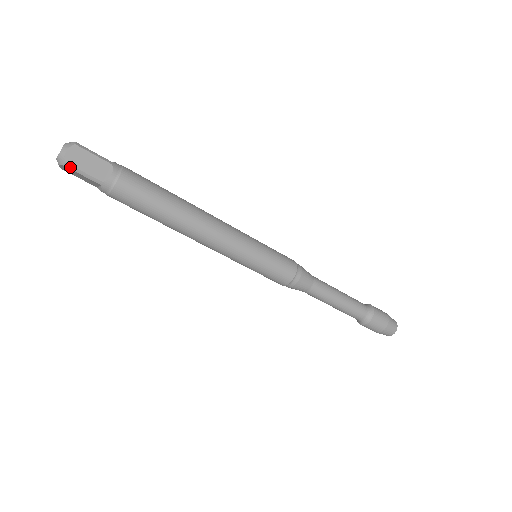
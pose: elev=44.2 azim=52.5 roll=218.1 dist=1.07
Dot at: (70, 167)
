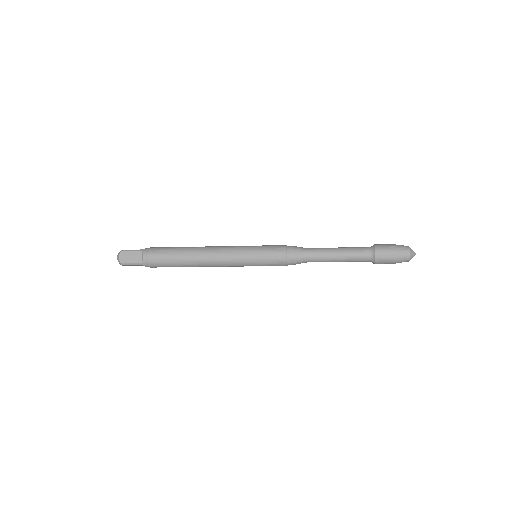
Dot at: (130, 265)
